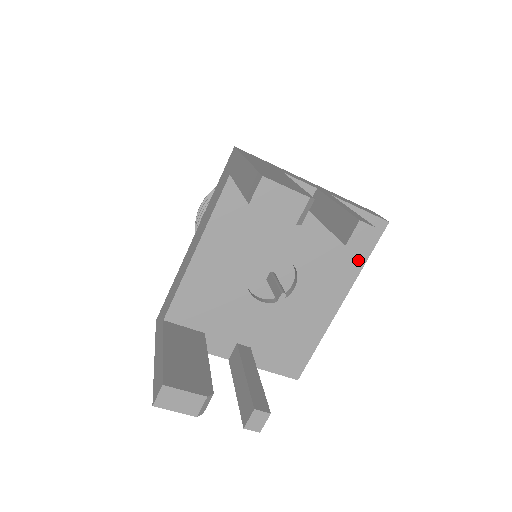
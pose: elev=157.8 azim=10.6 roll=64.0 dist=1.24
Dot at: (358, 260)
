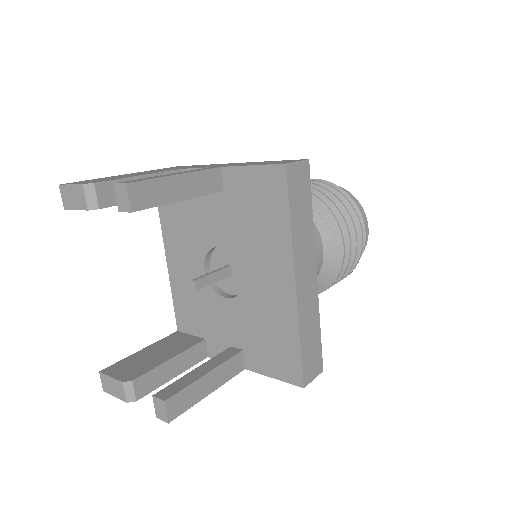
Dot at: (281, 223)
